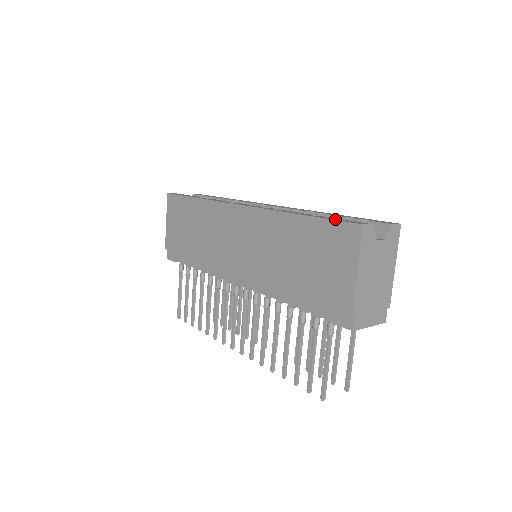
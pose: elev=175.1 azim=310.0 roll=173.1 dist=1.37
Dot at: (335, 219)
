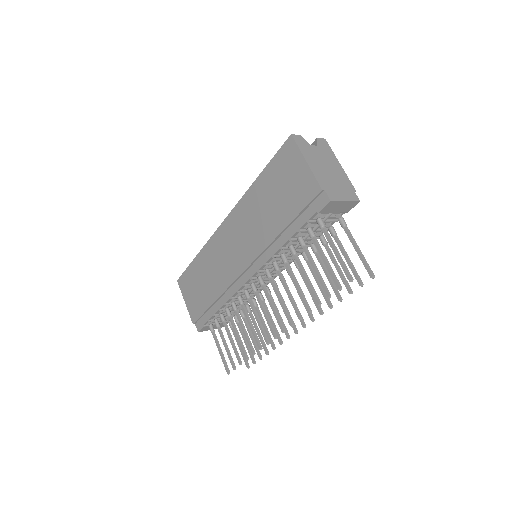
Dot at: (277, 155)
